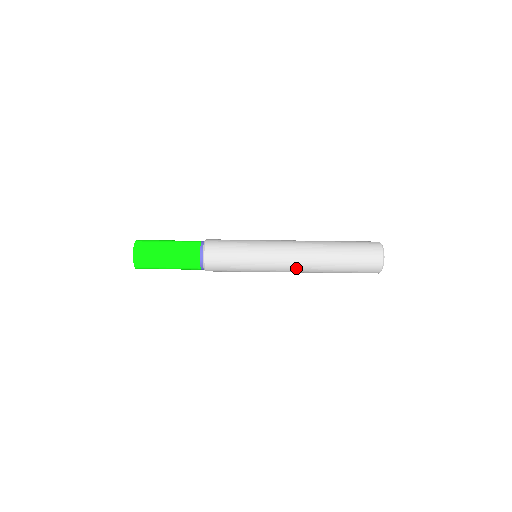
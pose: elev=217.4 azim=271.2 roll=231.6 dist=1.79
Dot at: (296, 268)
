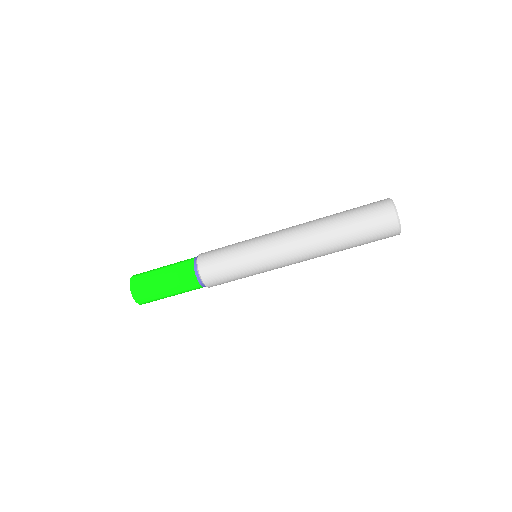
Dot at: (295, 239)
